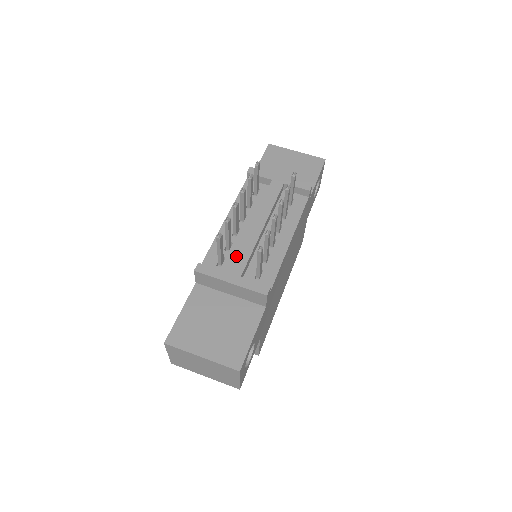
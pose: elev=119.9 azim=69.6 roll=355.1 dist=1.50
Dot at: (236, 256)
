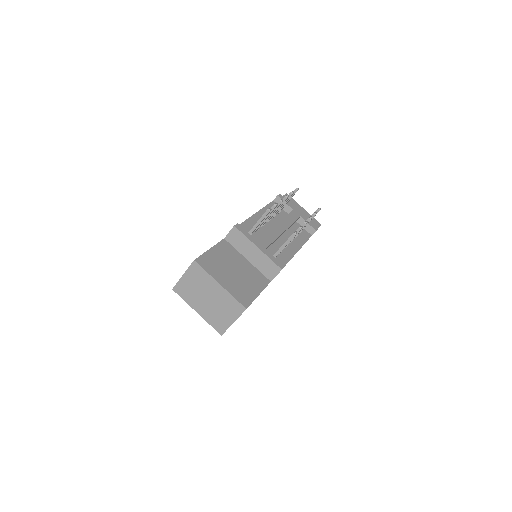
Dot at: (264, 235)
